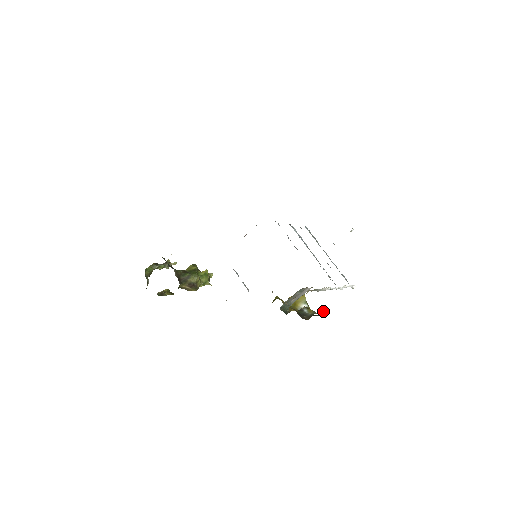
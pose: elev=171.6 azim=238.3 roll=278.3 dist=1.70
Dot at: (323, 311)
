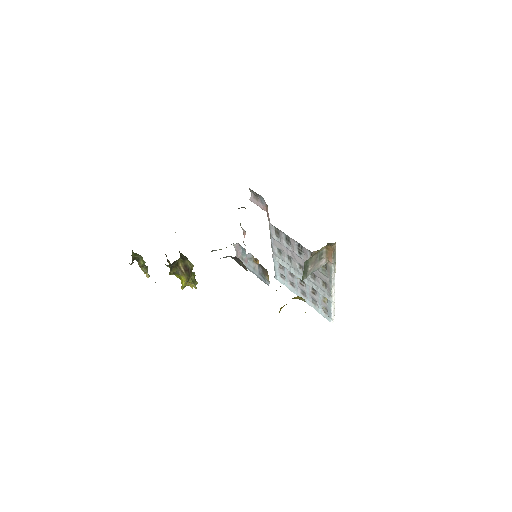
Dot at: occluded
